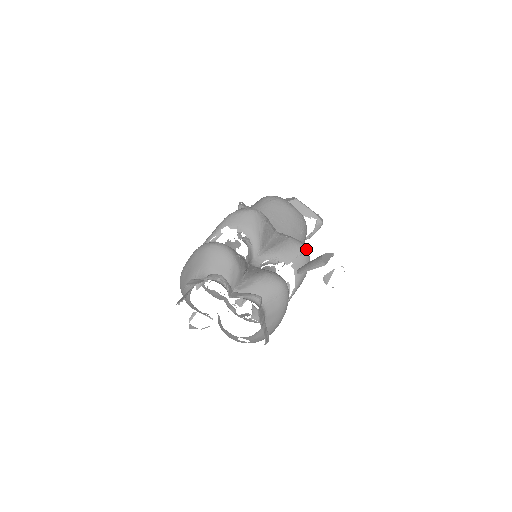
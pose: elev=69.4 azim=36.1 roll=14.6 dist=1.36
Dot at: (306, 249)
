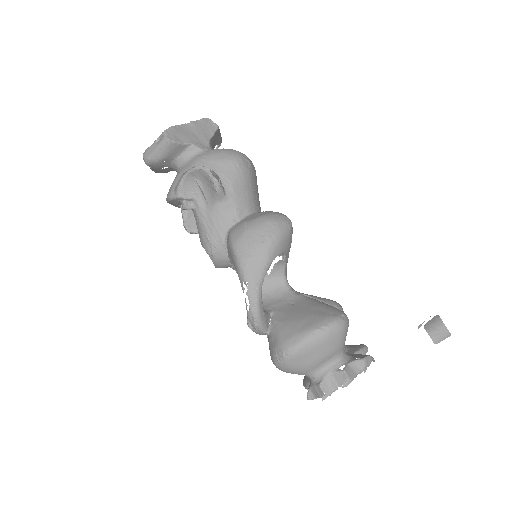
Dot at: occluded
